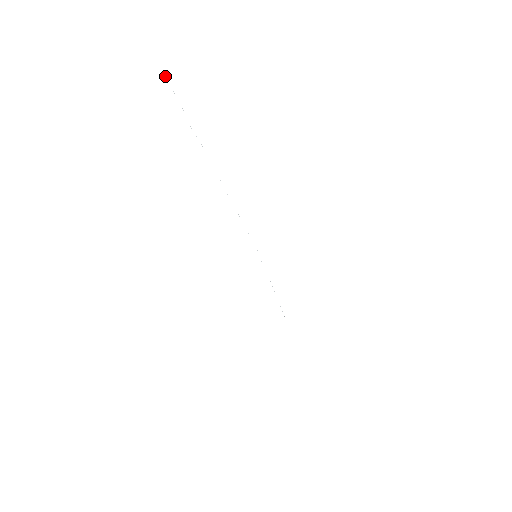
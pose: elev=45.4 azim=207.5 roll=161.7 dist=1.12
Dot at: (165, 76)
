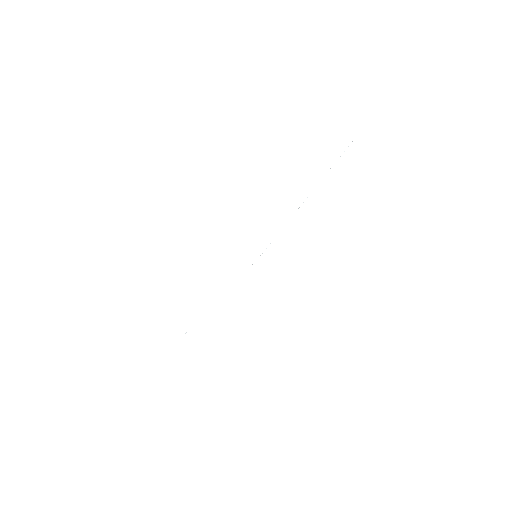
Dot at: occluded
